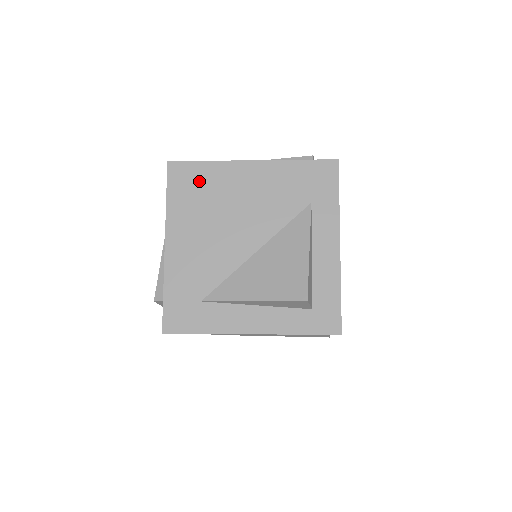
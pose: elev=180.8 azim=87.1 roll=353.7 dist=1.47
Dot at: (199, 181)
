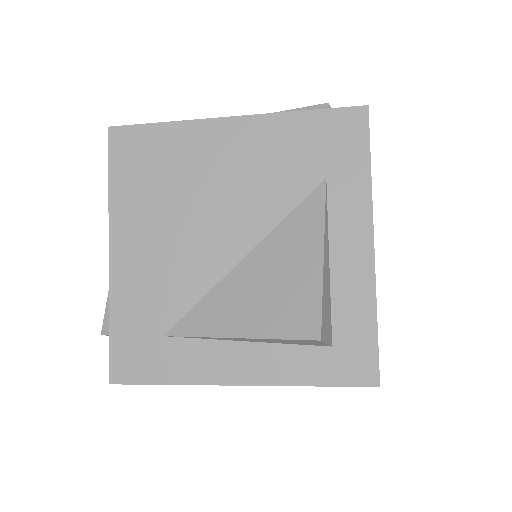
Dot at: (154, 154)
